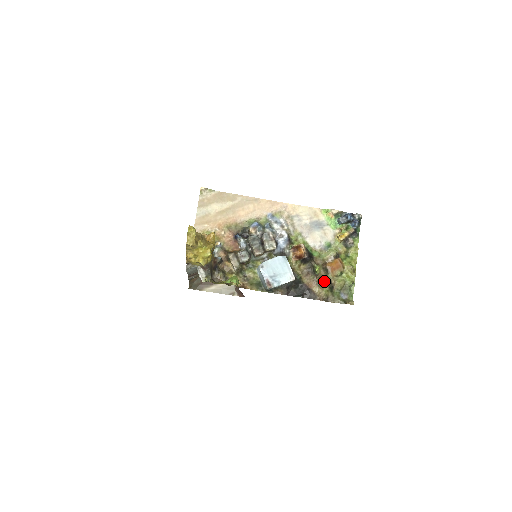
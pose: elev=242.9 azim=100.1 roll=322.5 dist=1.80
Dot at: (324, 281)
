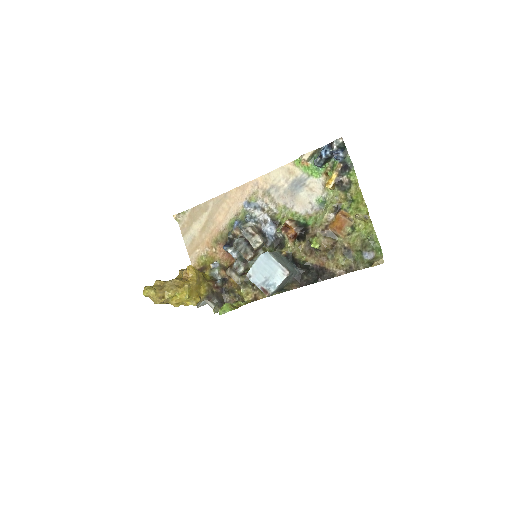
Dot at: (335, 249)
